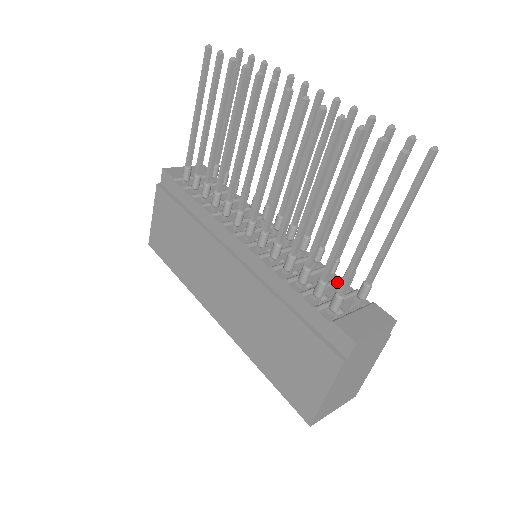
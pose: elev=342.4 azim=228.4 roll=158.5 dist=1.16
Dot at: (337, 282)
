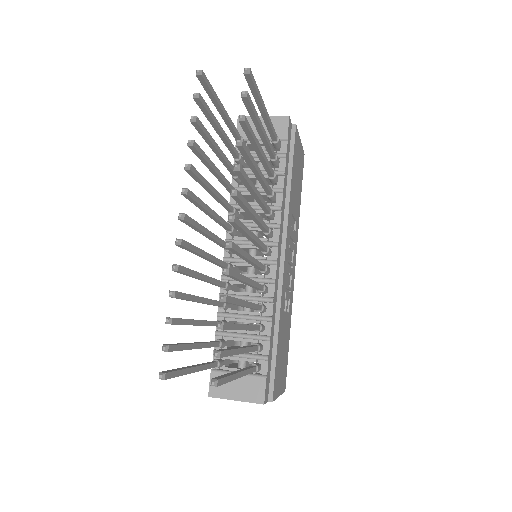
Dot at: (259, 339)
